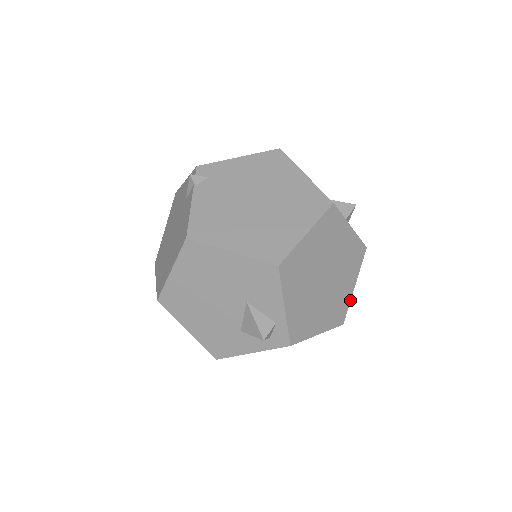
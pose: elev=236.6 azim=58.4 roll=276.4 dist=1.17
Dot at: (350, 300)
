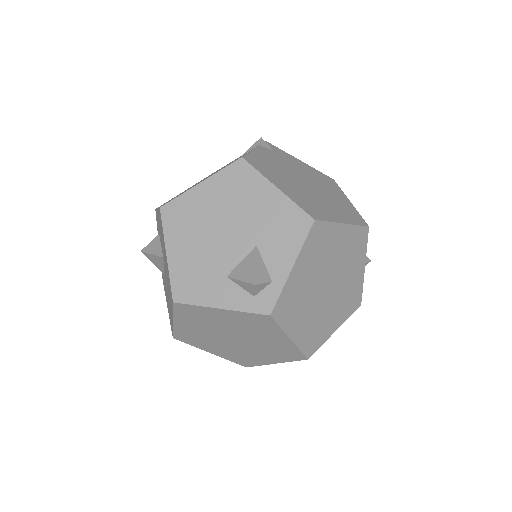
Dot at: (325, 340)
